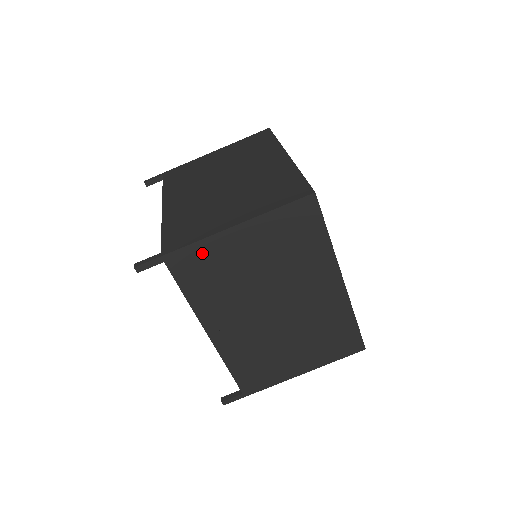
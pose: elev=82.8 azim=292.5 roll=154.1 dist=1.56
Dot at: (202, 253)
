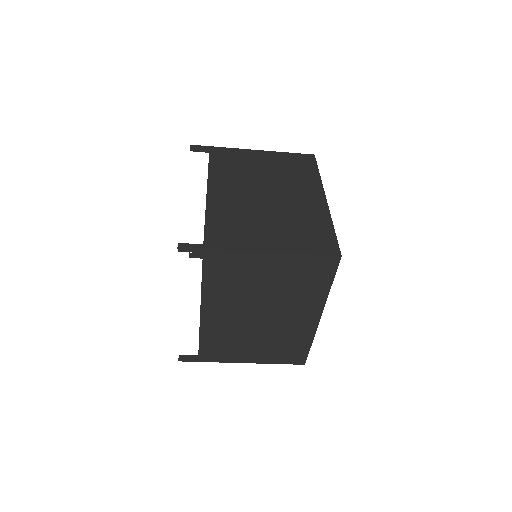
Dot at: occluded
